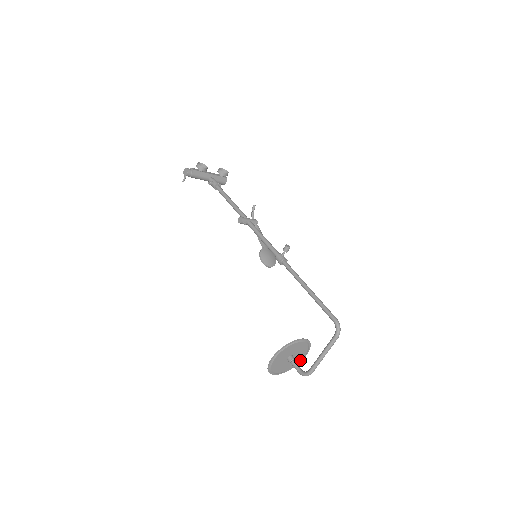
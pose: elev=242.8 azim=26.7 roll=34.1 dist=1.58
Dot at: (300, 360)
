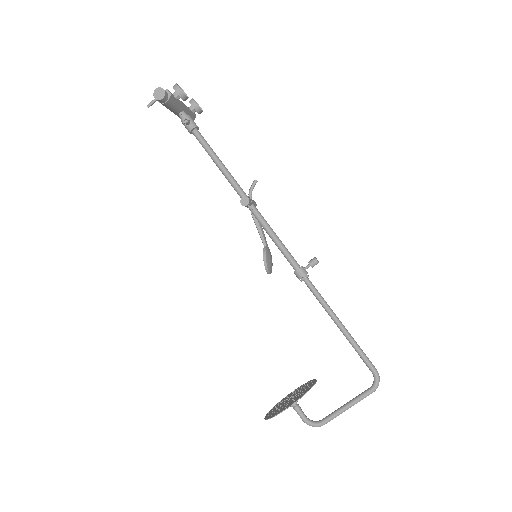
Dot at: occluded
